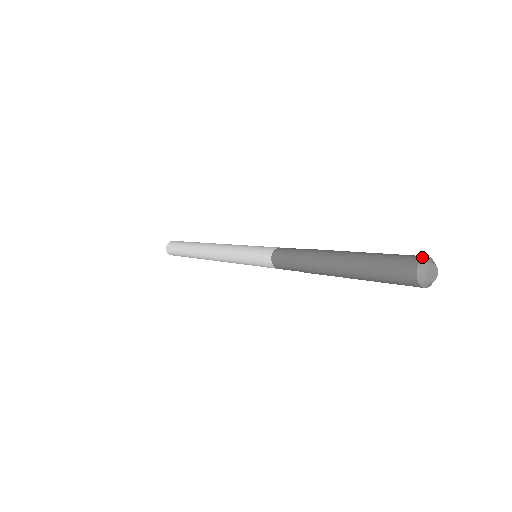
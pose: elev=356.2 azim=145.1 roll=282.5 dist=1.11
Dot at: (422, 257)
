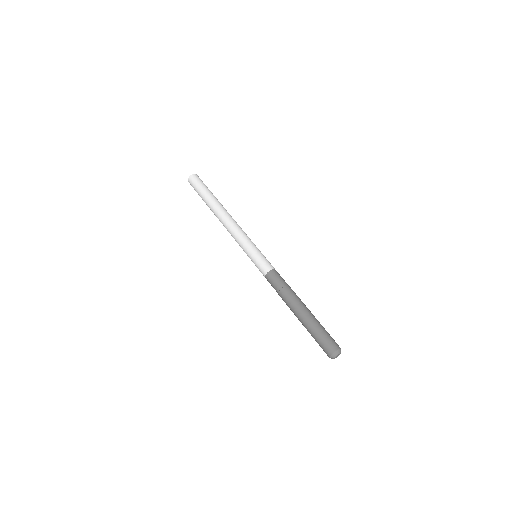
Dot at: (329, 356)
